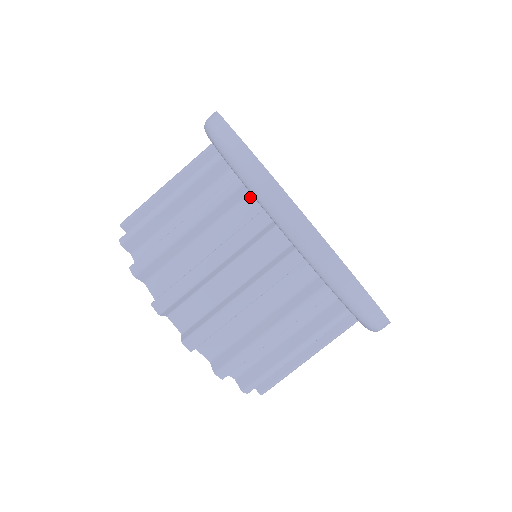
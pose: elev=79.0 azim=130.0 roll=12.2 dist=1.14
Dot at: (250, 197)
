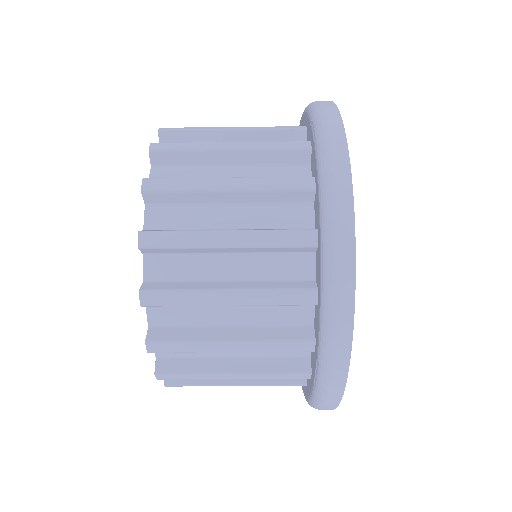
Dot at: (309, 206)
